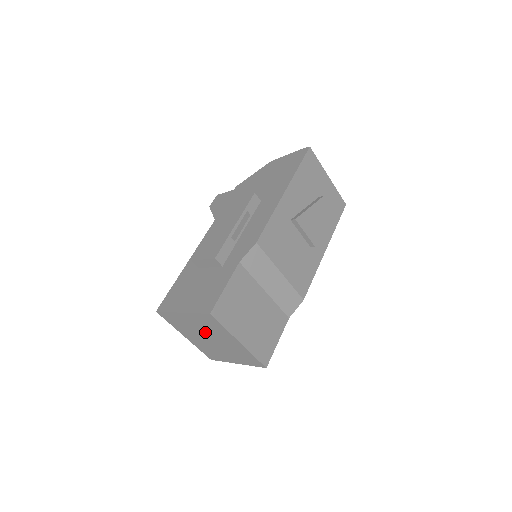
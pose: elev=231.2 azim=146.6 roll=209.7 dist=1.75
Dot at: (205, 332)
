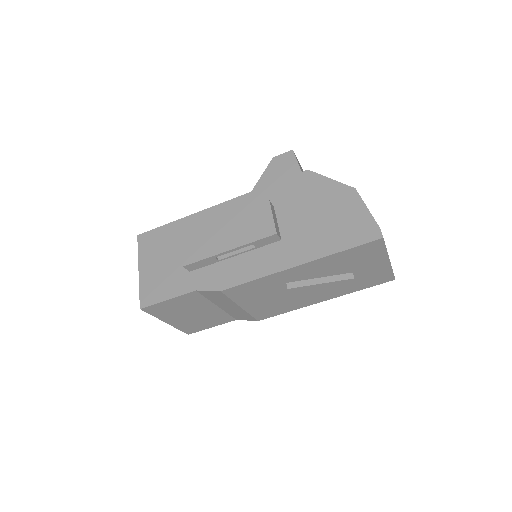
Dot at: occluded
